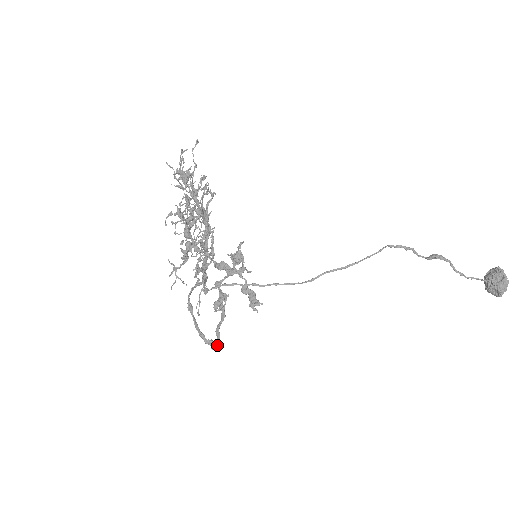
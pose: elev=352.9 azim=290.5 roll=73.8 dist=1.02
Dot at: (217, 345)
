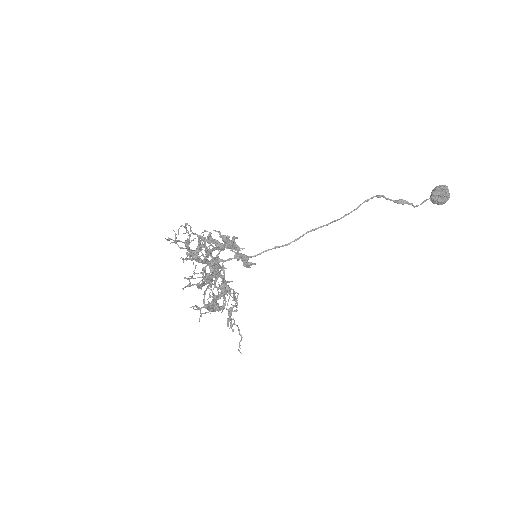
Dot at: (225, 305)
